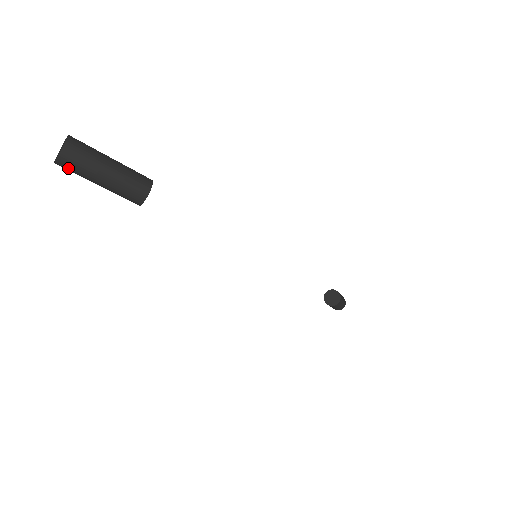
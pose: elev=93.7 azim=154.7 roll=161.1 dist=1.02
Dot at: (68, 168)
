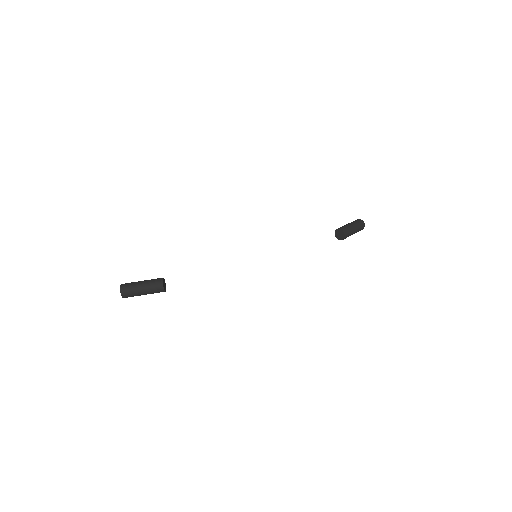
Dot at: occluded
